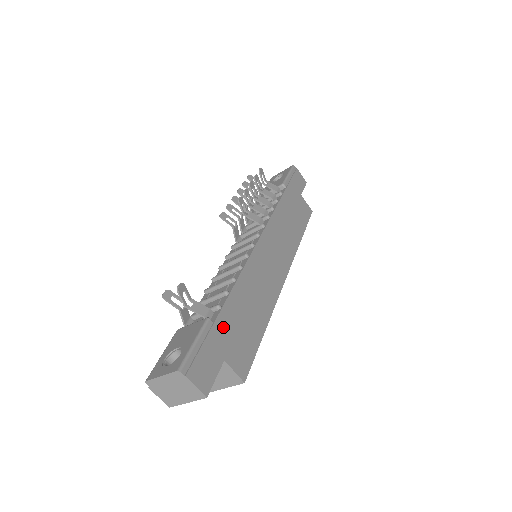
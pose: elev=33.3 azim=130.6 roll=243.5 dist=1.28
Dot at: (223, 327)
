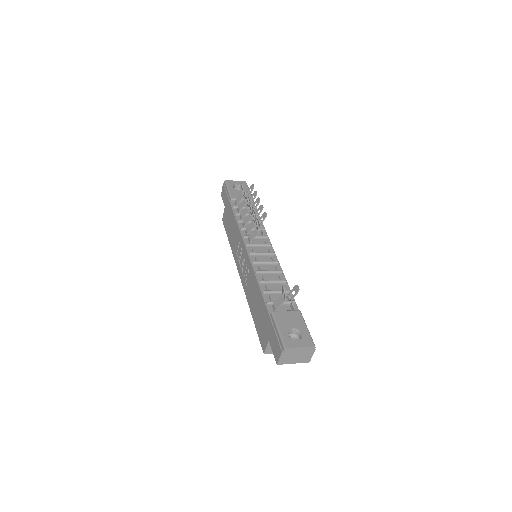
Dot at: occluded
